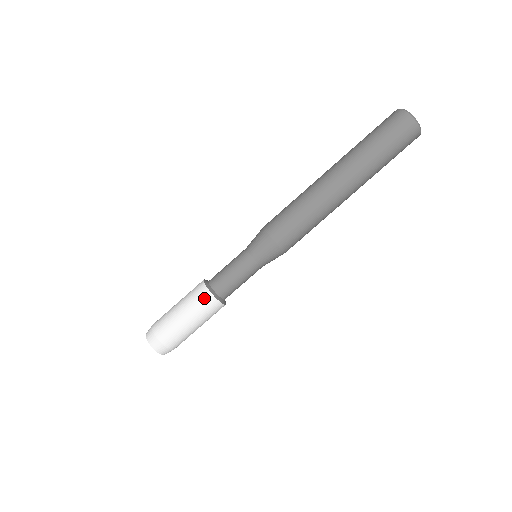
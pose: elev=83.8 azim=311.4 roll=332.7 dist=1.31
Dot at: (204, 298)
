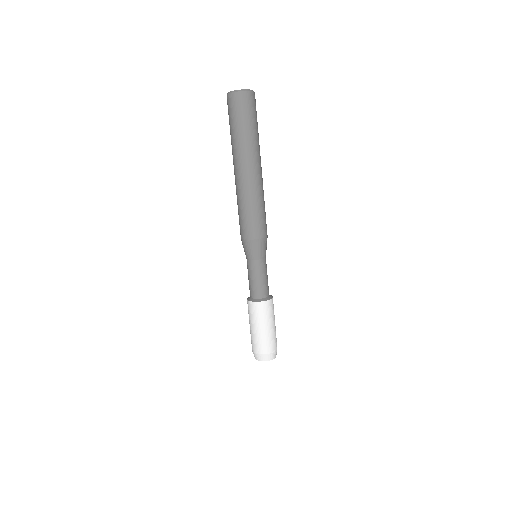
Dot at: (257, 308)
